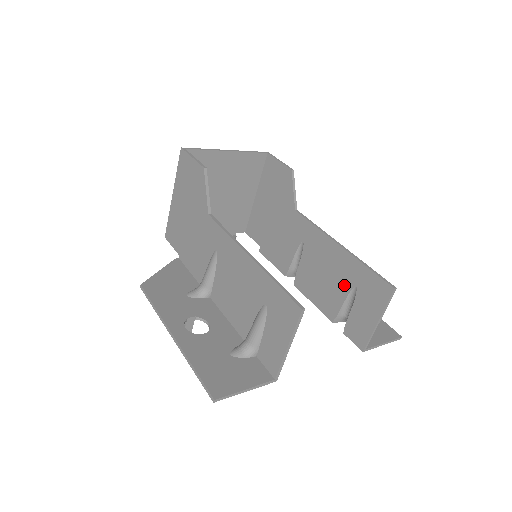
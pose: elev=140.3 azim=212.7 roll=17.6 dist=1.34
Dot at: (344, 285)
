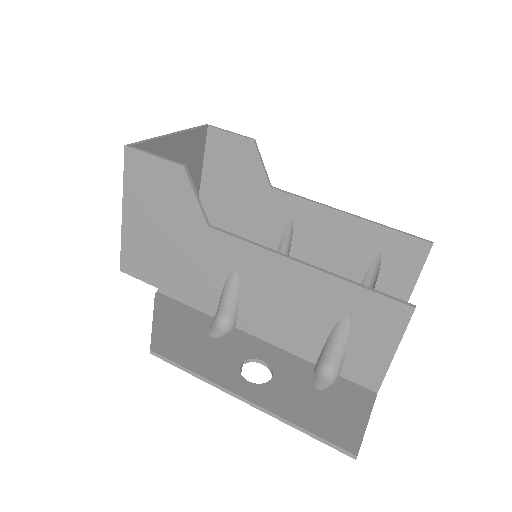
Dot at: (362, 255)
